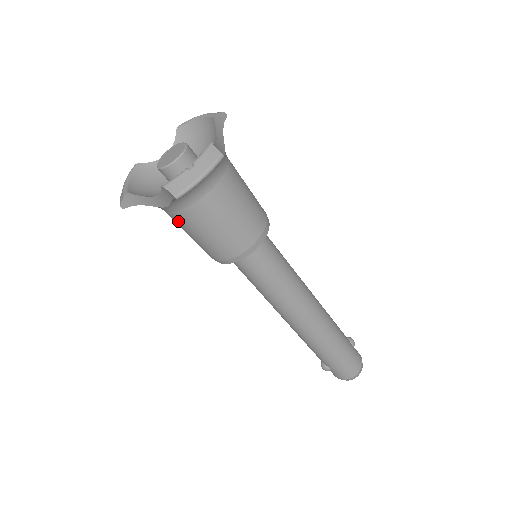
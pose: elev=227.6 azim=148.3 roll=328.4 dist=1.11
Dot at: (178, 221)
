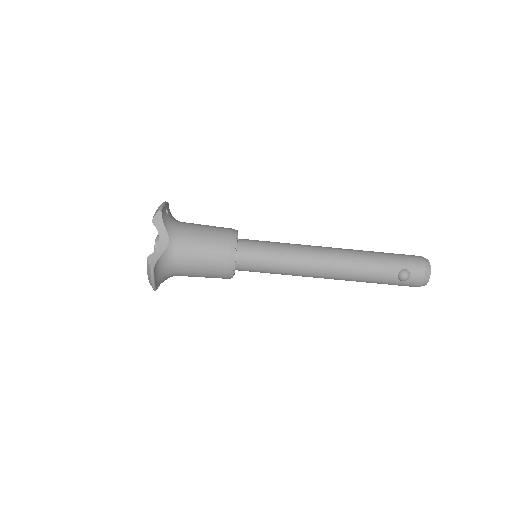
Dot at: (185, 249)
